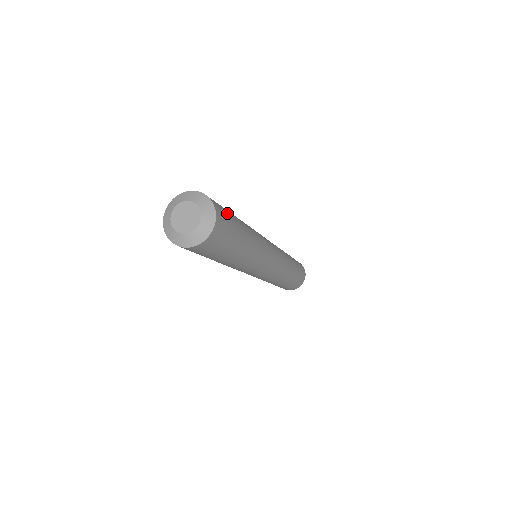
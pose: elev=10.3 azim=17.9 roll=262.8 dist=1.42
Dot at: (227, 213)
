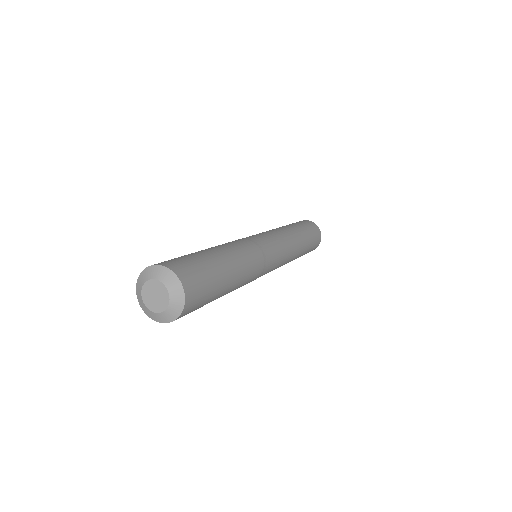
Dot at: (199, 268)
